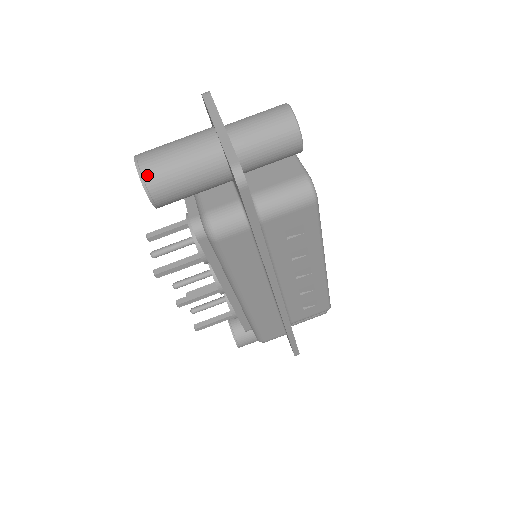
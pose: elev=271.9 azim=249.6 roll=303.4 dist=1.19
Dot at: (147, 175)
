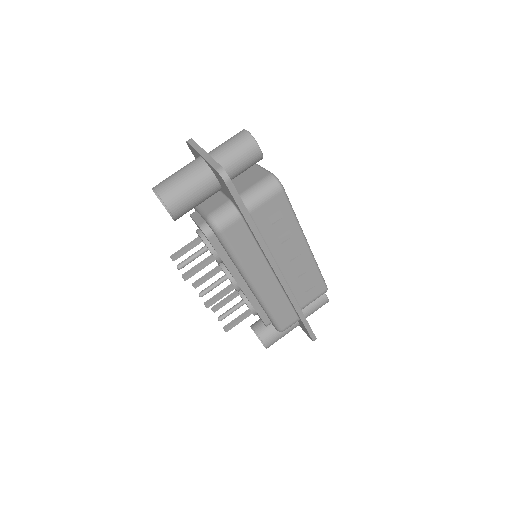
Dot at: (163, 196)
